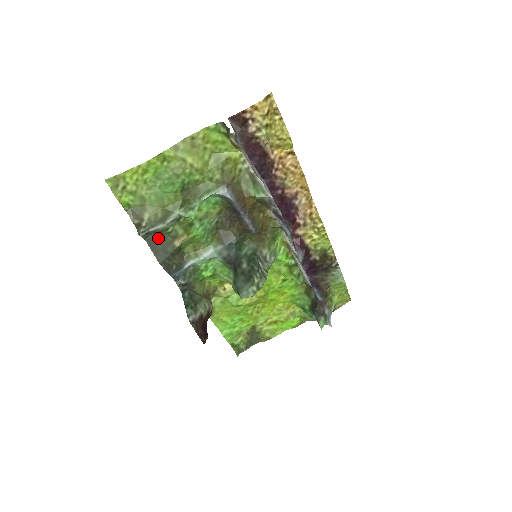
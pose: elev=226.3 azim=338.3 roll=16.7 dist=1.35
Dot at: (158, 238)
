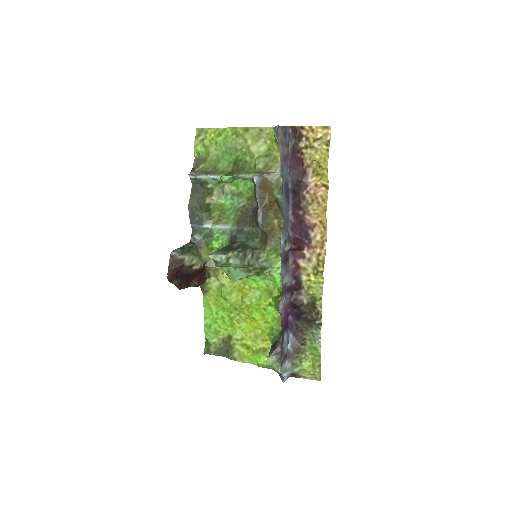
Dot at: (200, 189)
